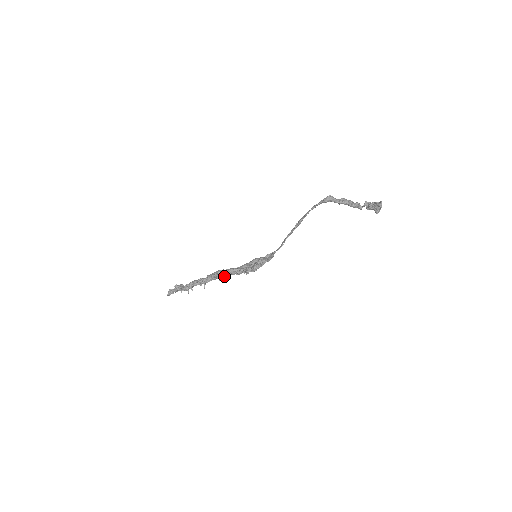
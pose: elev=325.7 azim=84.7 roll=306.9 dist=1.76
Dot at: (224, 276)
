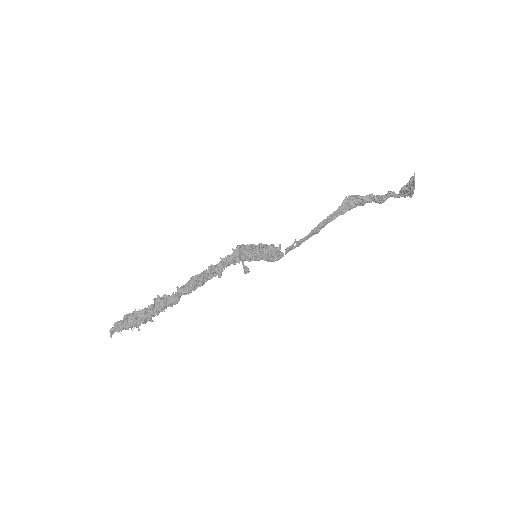
Dot at: (205, 273)
